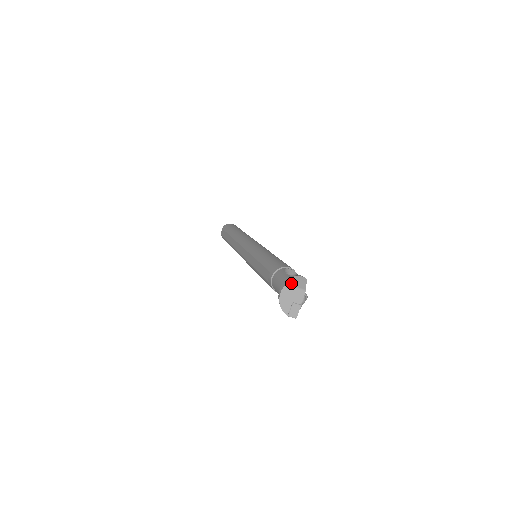
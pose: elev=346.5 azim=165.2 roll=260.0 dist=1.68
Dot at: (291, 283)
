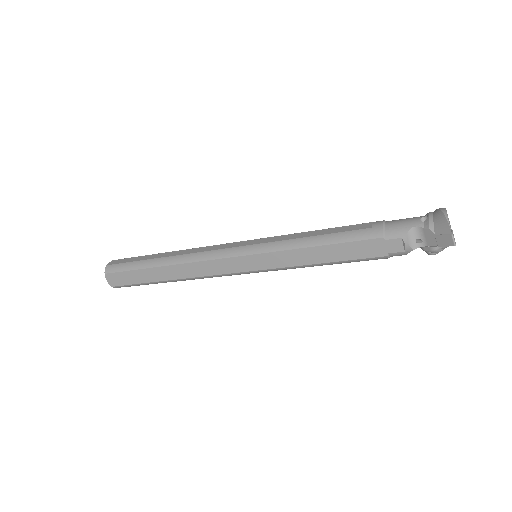
Dot at: occluded
